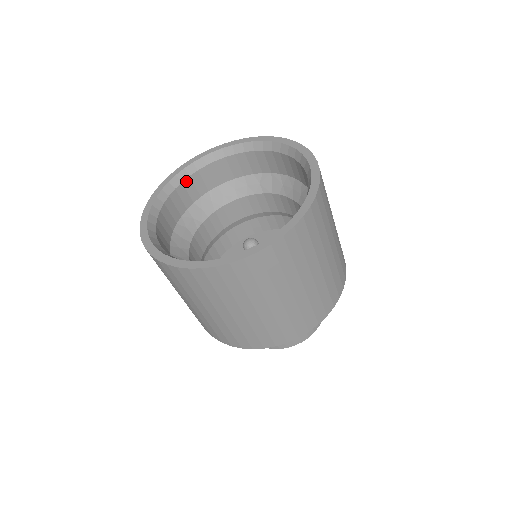
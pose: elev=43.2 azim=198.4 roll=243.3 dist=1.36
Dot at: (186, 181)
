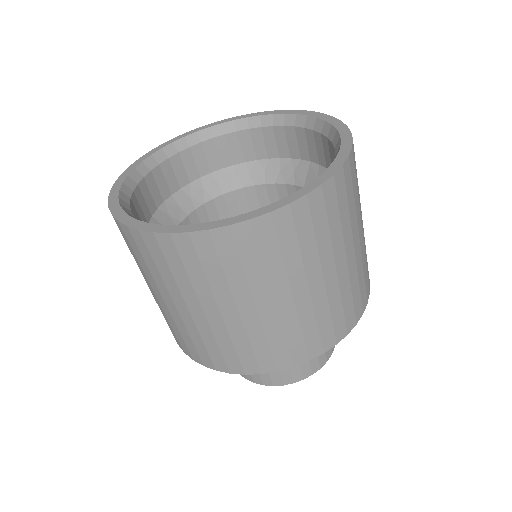
Dot at: (207, 143)
